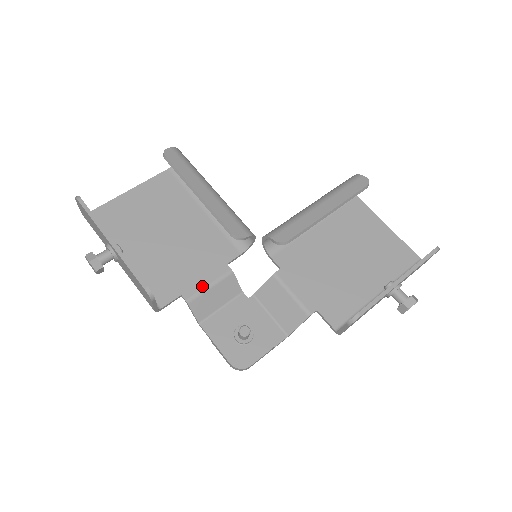
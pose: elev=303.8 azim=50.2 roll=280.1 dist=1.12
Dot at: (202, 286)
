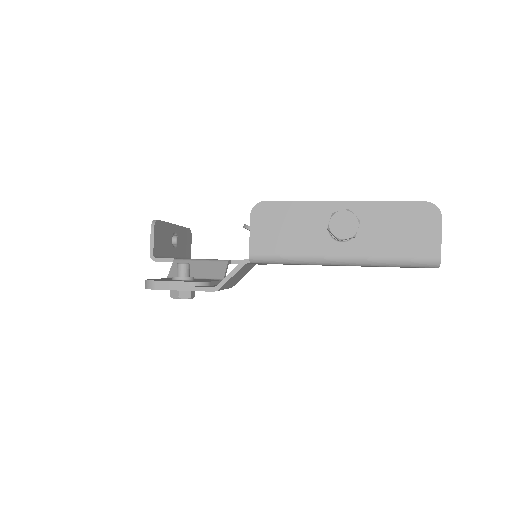
Dot at: (196, 259)
